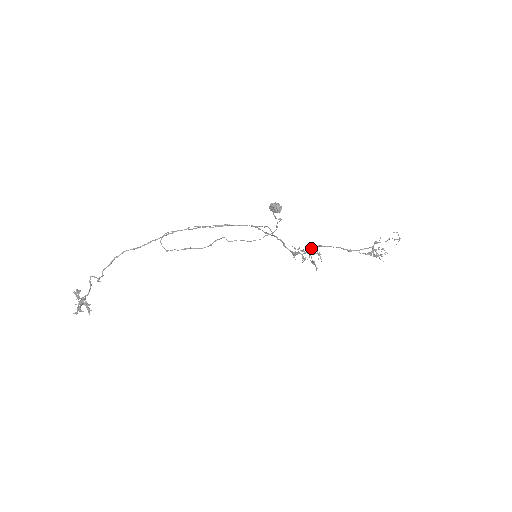
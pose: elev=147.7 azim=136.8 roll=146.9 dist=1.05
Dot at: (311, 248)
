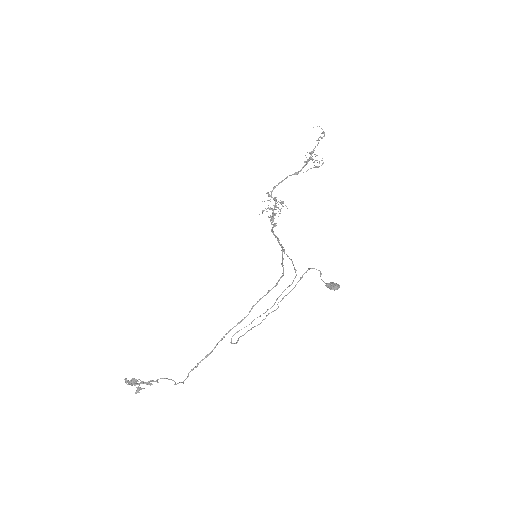
Dot at: (270, 196)
